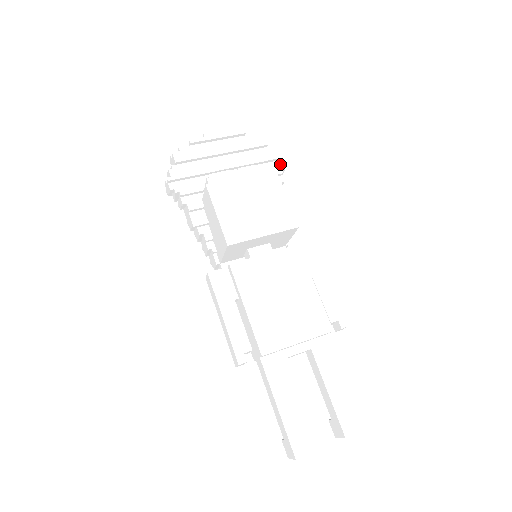
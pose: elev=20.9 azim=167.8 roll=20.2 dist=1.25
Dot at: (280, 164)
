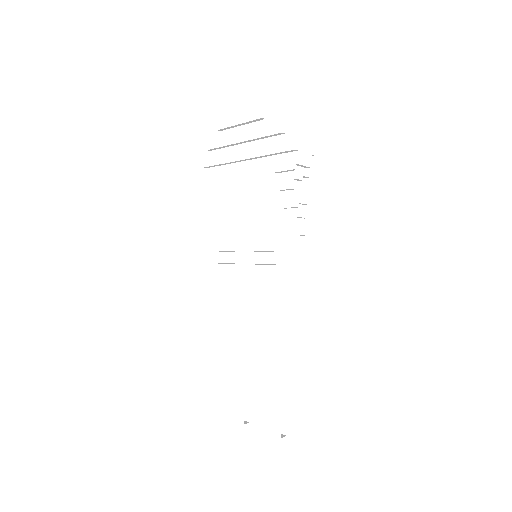
Dot at: (295, 156)
